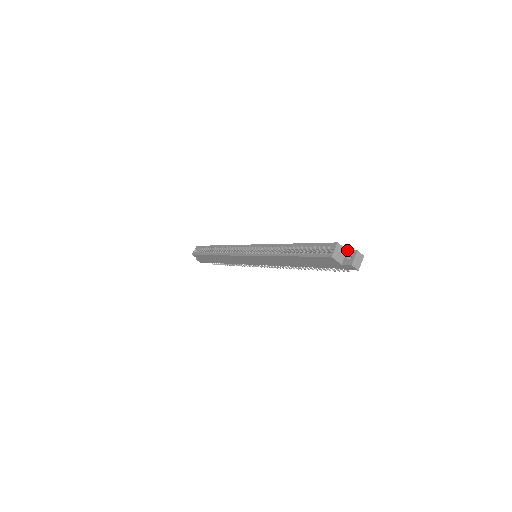
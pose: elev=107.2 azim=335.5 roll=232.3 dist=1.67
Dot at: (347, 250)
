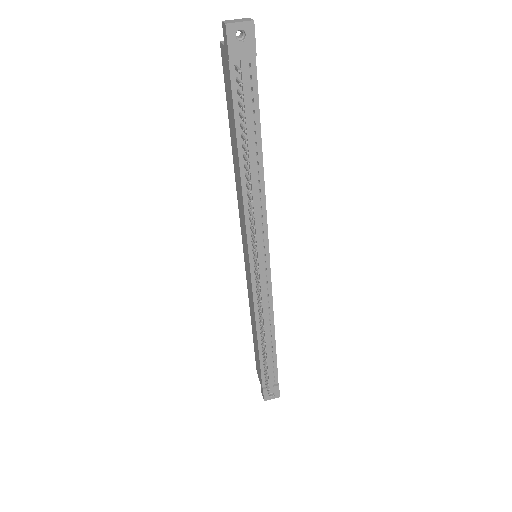
Dot at: occluded
